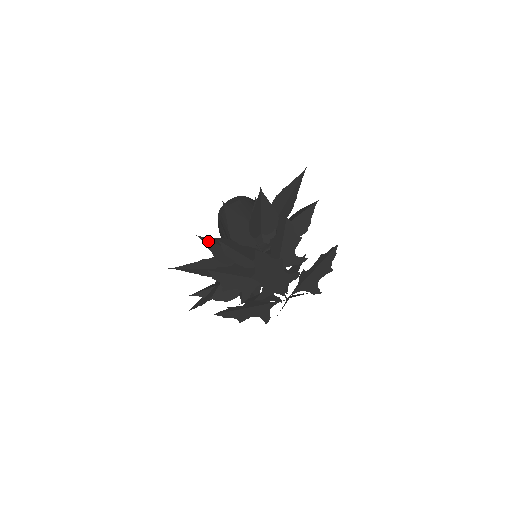
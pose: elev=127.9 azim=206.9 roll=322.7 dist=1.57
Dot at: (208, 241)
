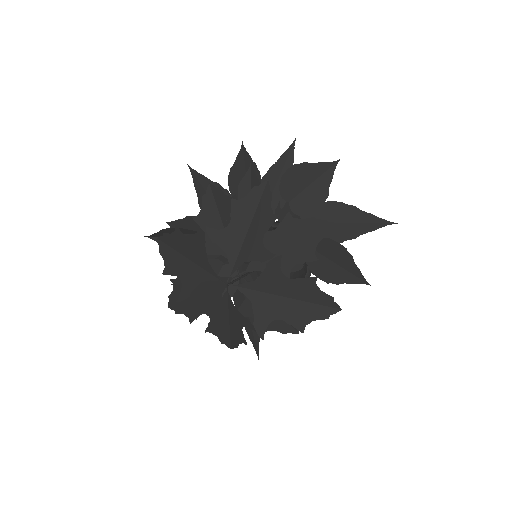
Dot at: (243, 158)
